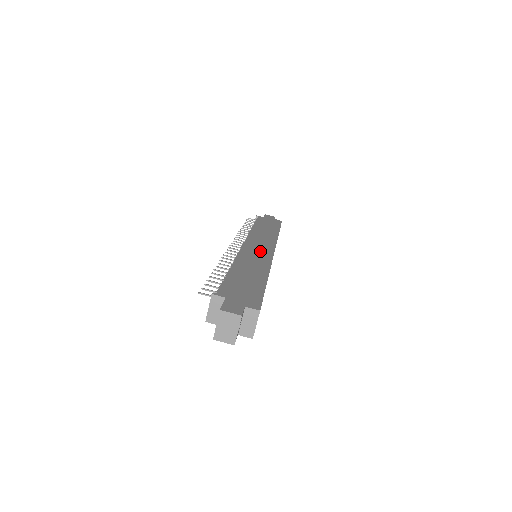
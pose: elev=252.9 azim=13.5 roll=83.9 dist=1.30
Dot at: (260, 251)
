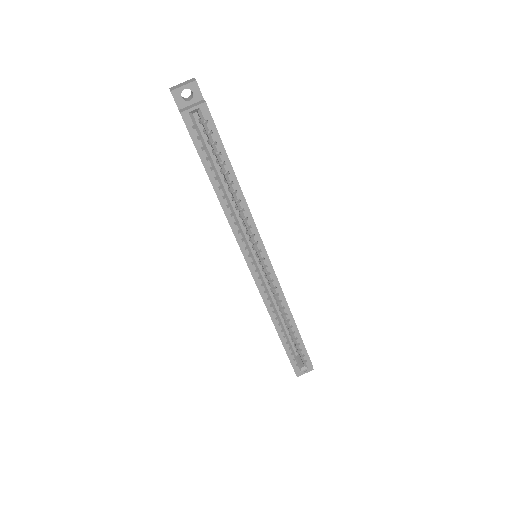
Dot at: occluded
